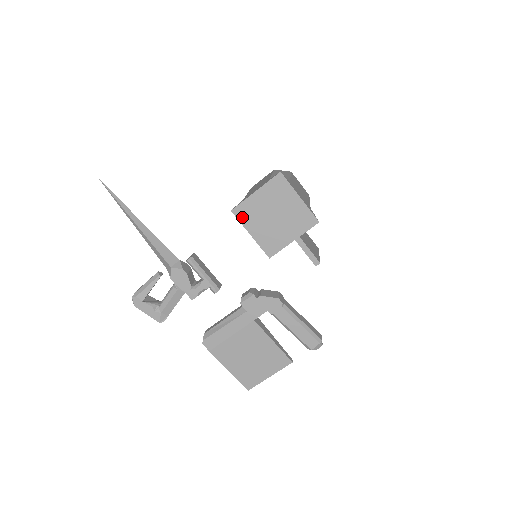
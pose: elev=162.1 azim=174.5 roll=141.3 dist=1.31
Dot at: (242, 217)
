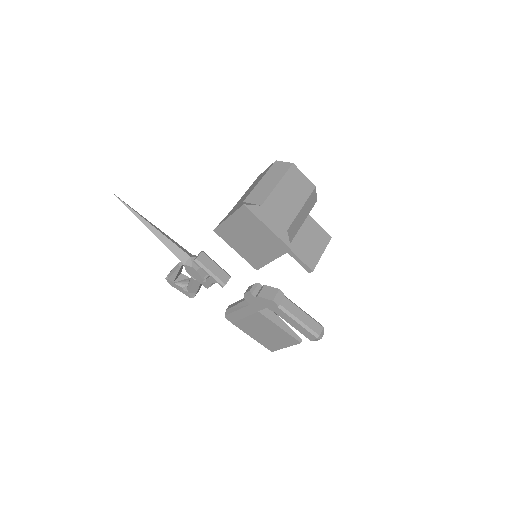
Dot at: (224, 236)
